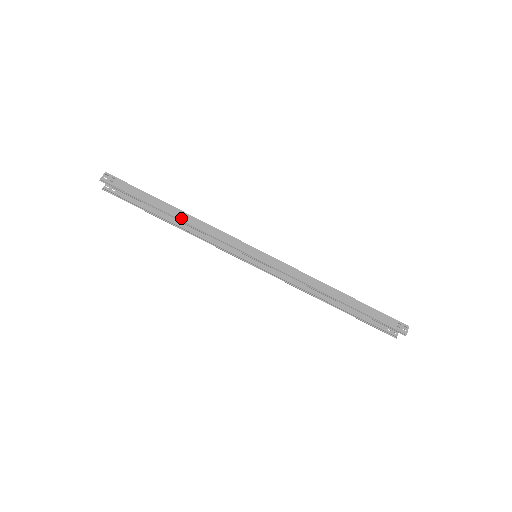
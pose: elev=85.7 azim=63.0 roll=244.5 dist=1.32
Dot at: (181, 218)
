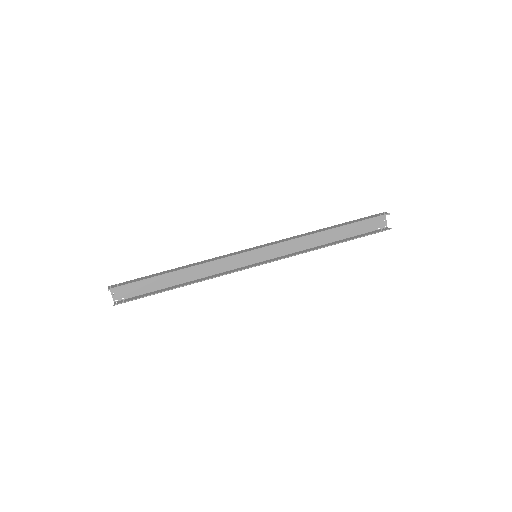
Dot at: (185, 268)
